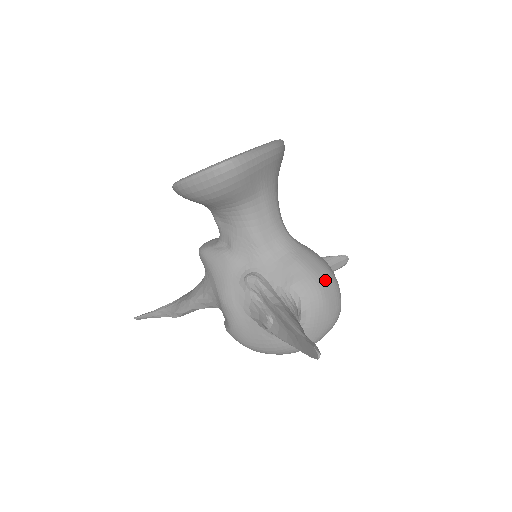
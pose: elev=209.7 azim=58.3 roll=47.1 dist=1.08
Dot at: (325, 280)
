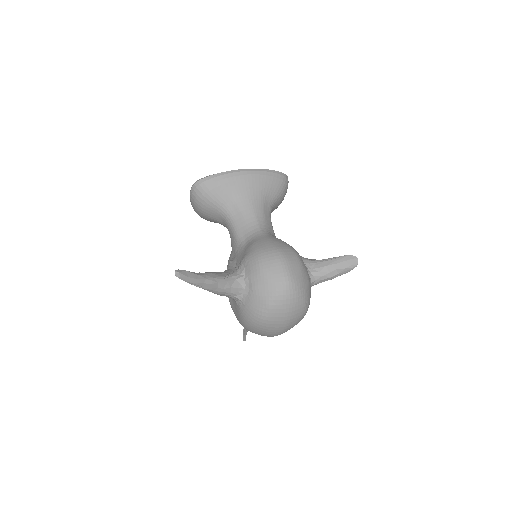
Dot at: (267, 254)
